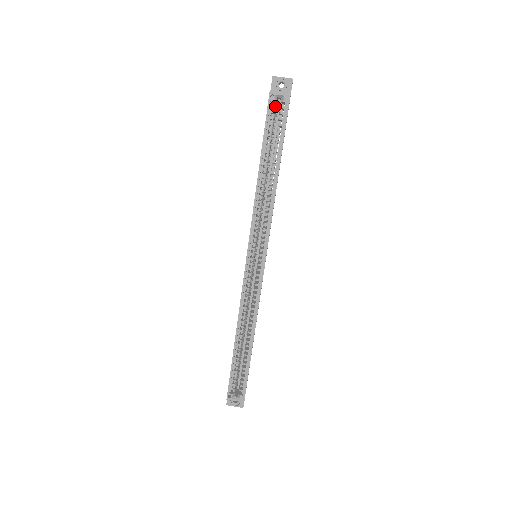
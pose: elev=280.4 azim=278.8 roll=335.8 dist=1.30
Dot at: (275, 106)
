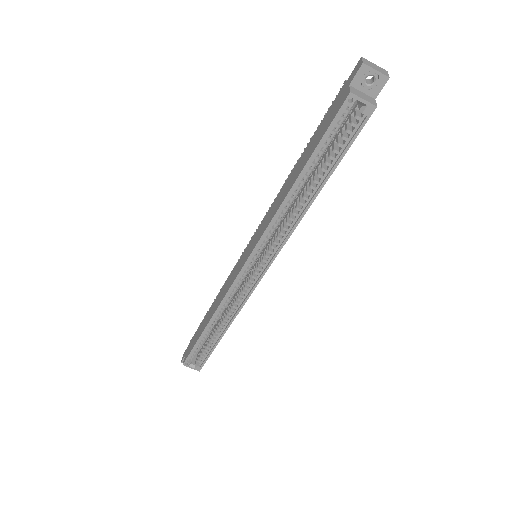
Dot at: (349, 112)
